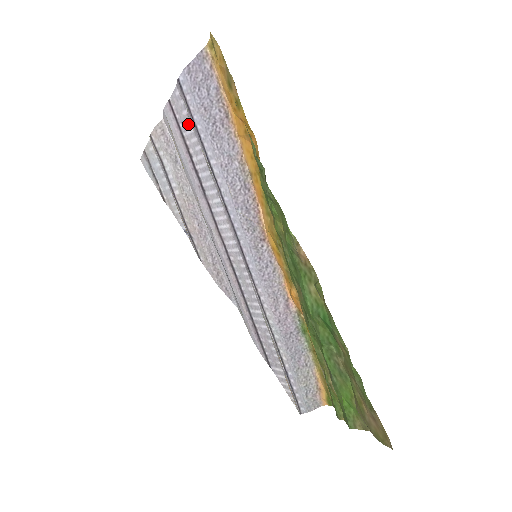
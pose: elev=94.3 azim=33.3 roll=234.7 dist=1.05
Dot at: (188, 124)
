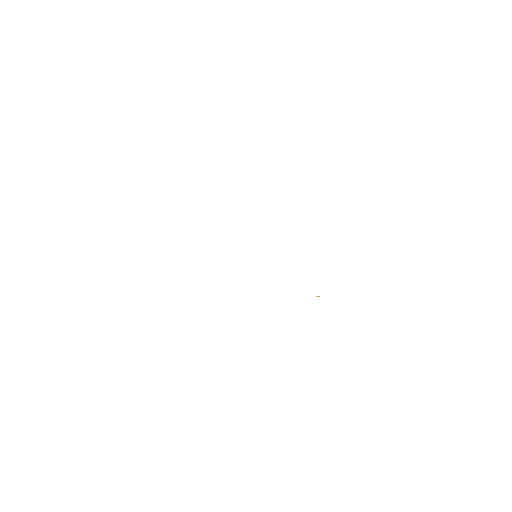
Dot at: occluded
